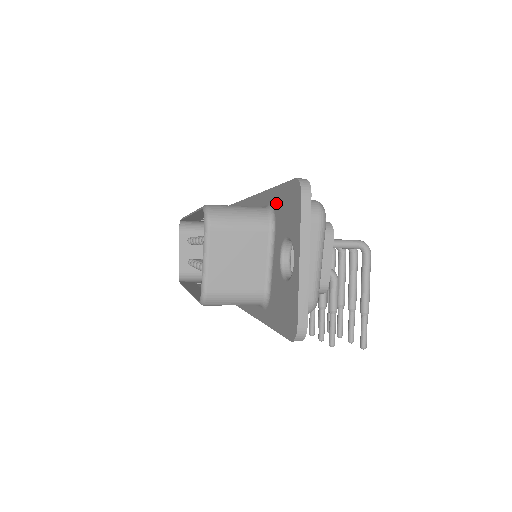
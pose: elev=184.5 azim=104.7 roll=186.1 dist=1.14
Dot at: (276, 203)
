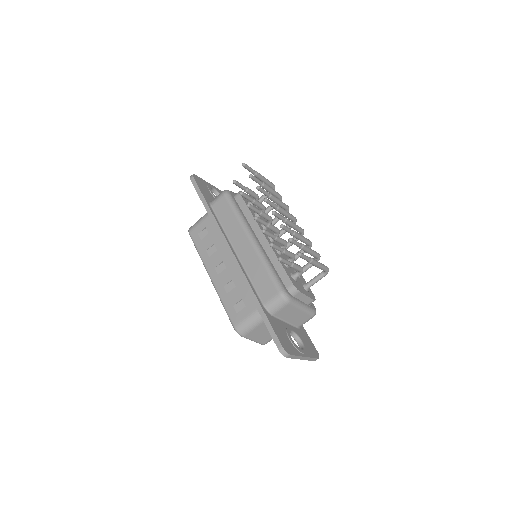
Dot at: occluded
